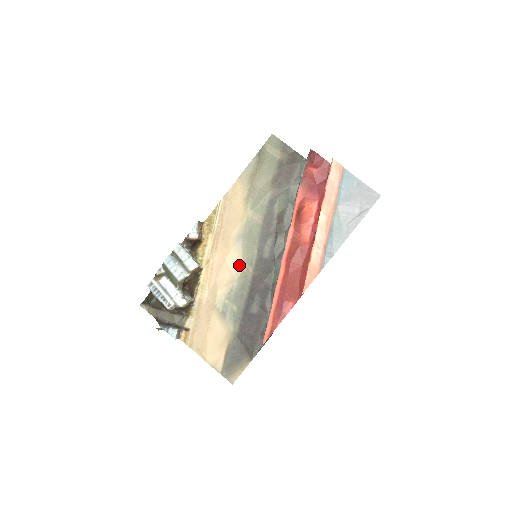
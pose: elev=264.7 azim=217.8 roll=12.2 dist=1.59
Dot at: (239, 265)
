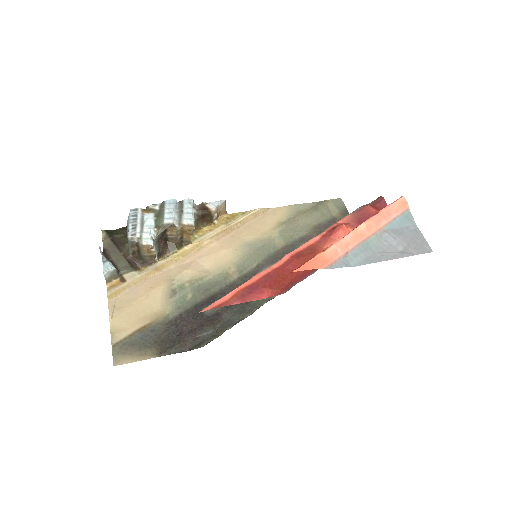
Dot at: (228, 264)
